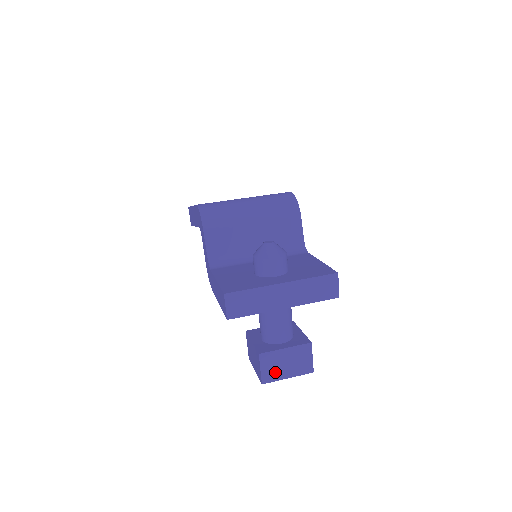
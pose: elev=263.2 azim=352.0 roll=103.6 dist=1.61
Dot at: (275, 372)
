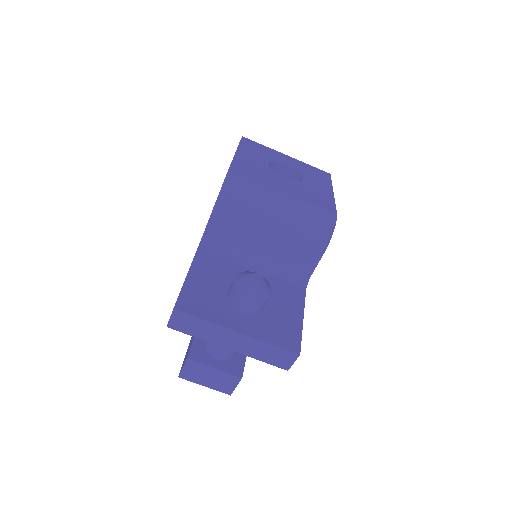
Dot at: (195, 377)
